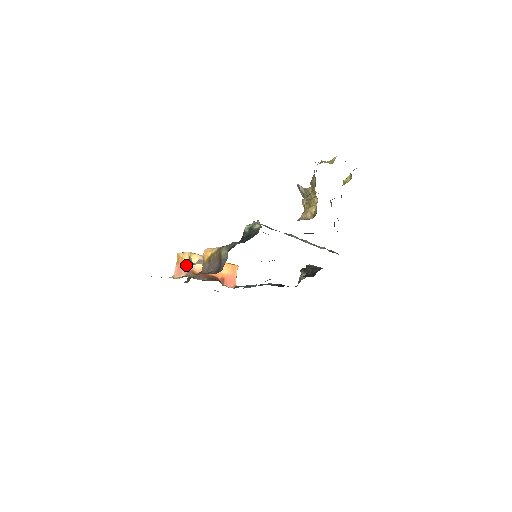
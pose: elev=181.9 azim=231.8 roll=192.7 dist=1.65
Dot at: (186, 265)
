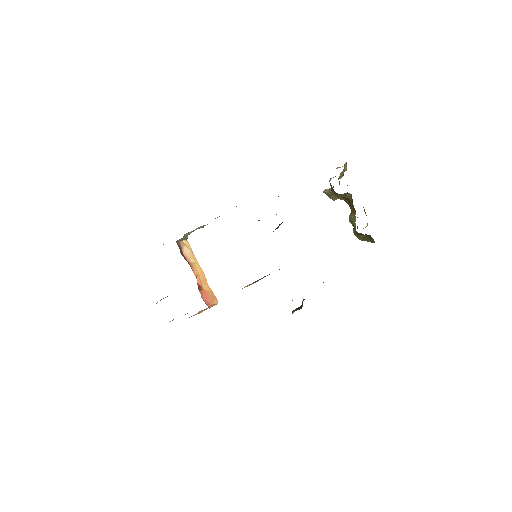
Dot at: occluded
